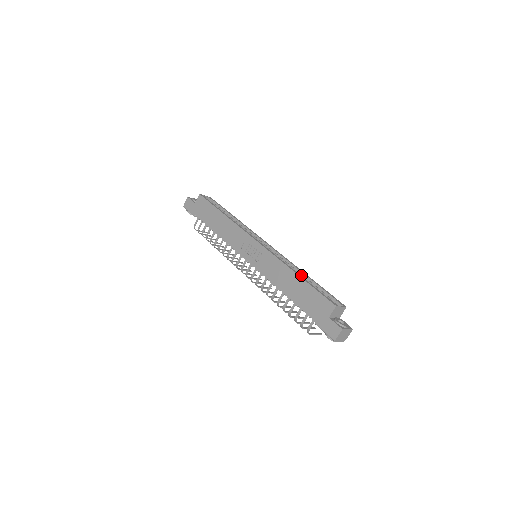
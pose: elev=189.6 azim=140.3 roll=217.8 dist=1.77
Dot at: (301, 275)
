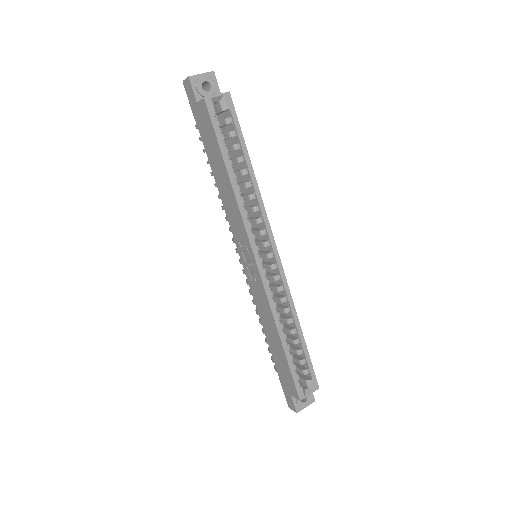
Dot at: (293, 324)
